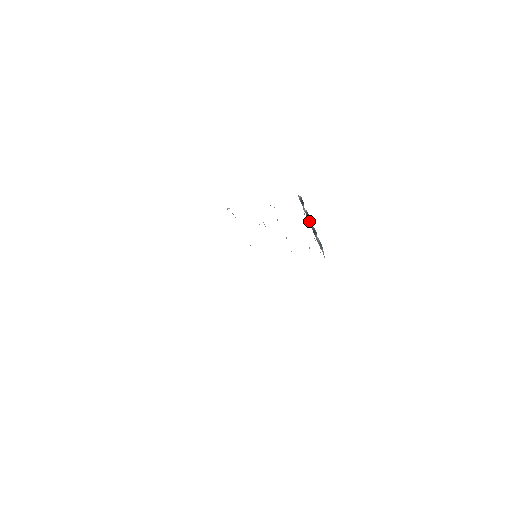
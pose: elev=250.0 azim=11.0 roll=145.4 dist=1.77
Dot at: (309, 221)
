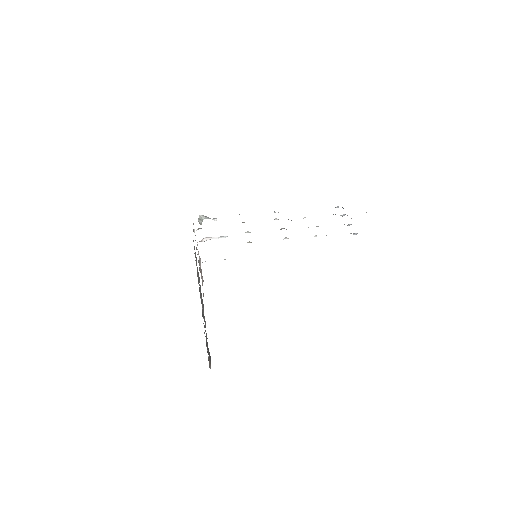
Dot at: occluded
